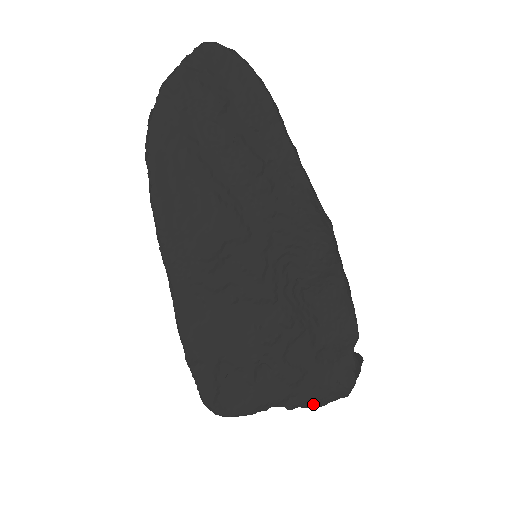
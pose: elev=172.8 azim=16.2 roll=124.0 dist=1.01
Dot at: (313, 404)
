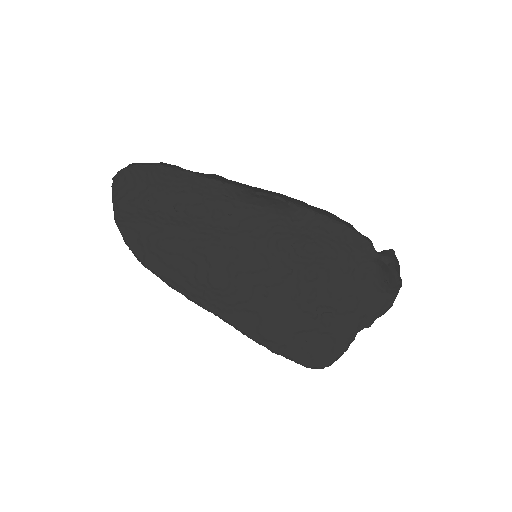
Dot at: (384, 309)
